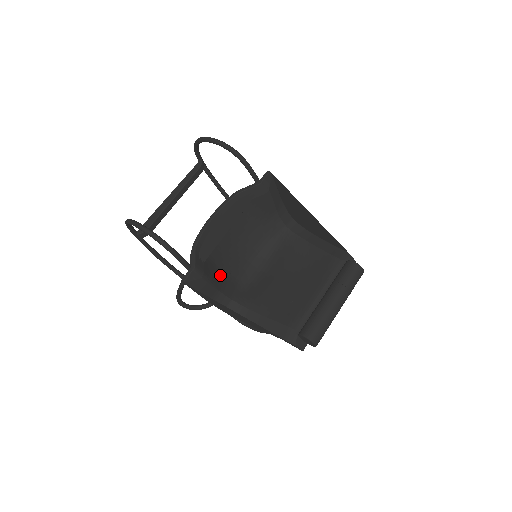
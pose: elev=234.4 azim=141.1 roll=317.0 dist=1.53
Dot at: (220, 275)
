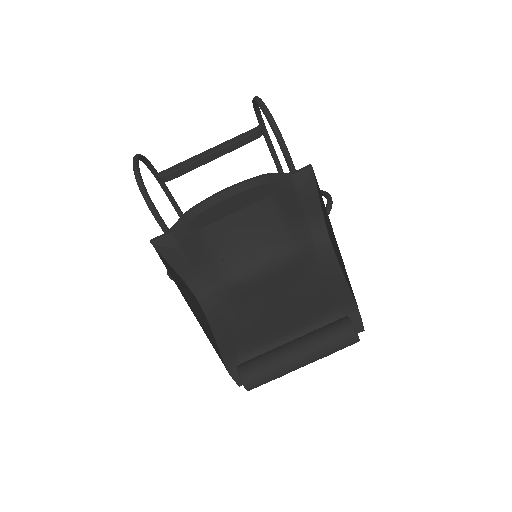
Dot at: (209, 257)
